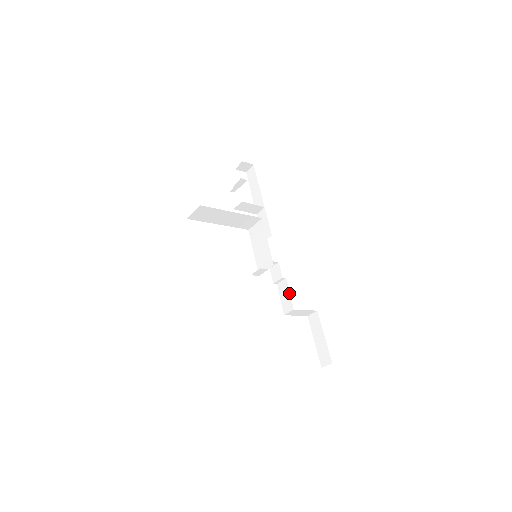
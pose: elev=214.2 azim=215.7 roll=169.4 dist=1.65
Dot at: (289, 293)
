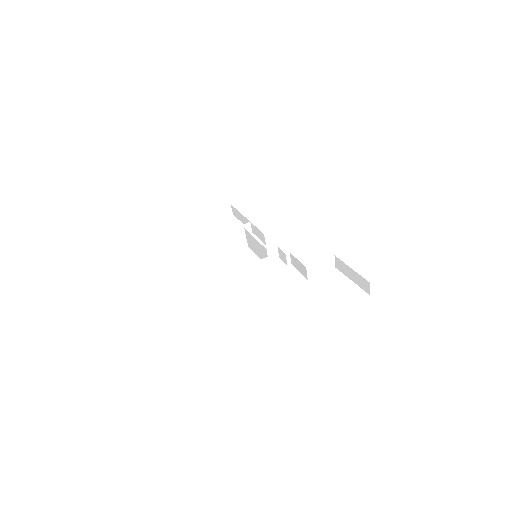
Dot at: (297, 260)
